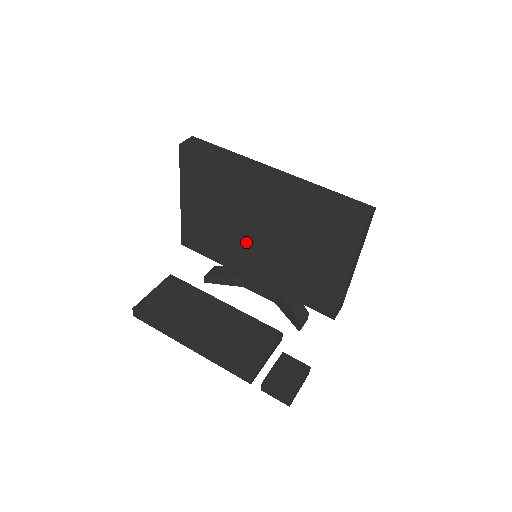
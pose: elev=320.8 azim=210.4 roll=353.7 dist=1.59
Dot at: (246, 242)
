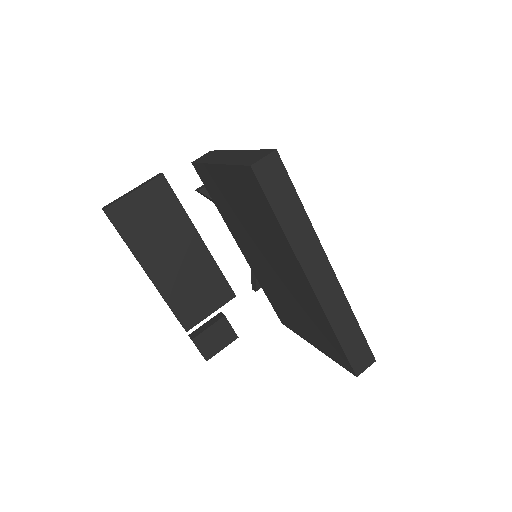
Dot at: (255, 248)
